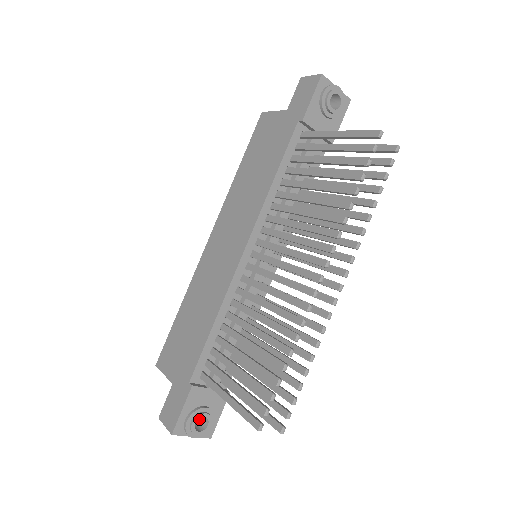
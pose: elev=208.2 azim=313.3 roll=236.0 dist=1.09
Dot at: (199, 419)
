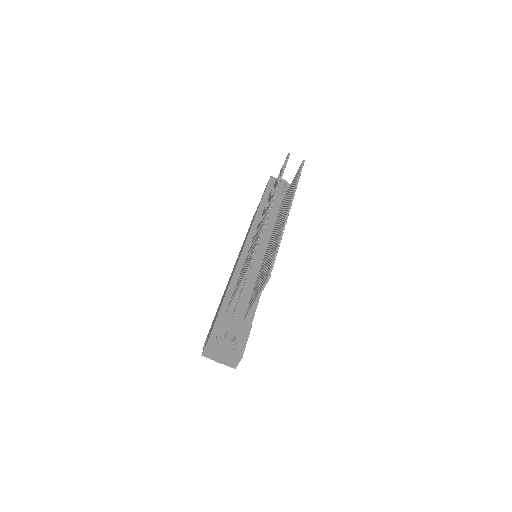
Dot at: occluded
